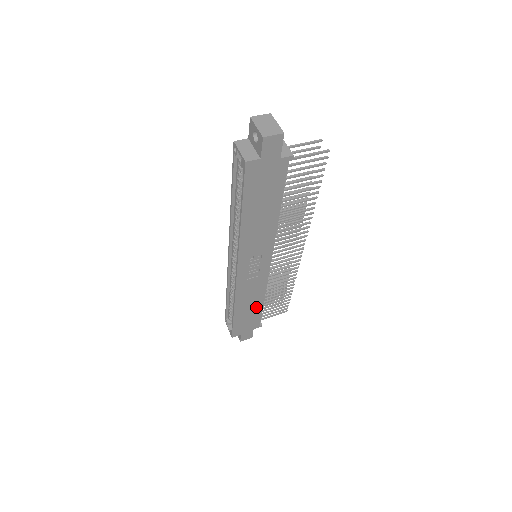
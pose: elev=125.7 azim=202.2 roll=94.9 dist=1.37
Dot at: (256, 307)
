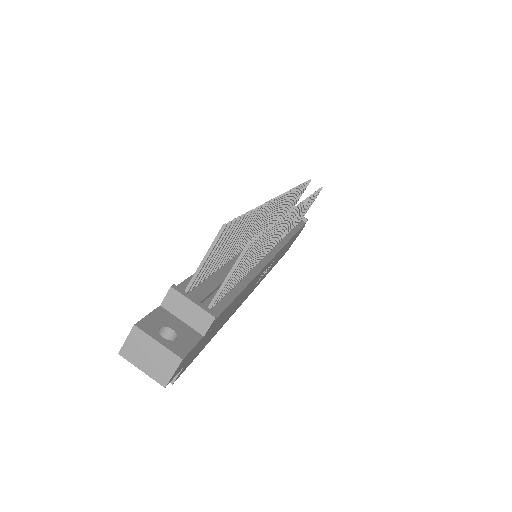
Dot at: (291, 240)
